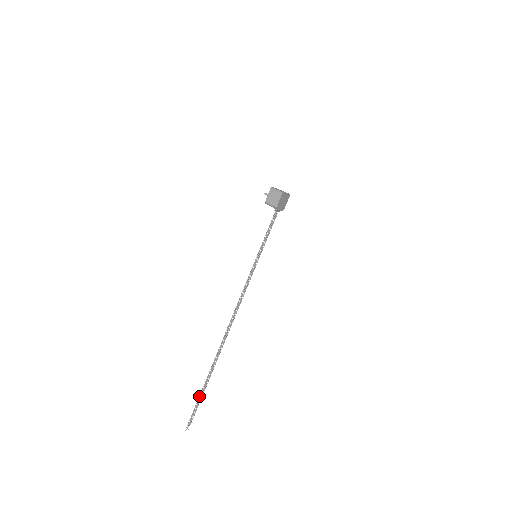
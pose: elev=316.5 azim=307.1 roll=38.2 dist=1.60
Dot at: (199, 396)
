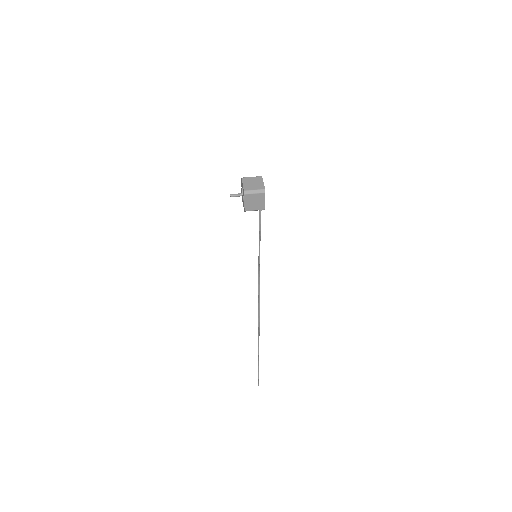
Dot at: (258, 367)
